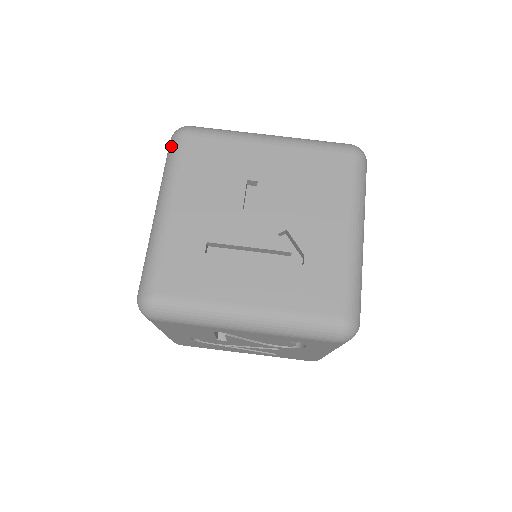
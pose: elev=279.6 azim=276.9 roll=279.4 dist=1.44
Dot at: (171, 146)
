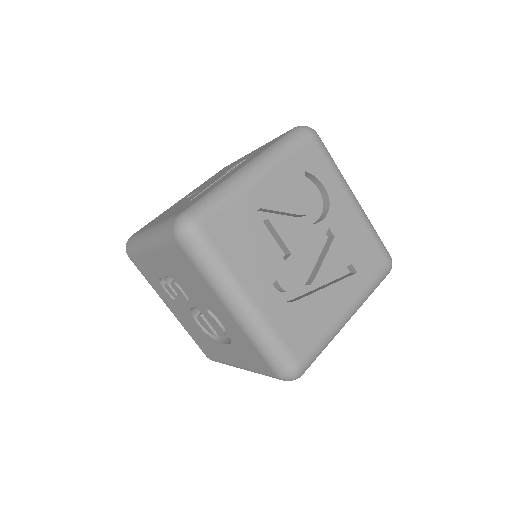
Dot at: (128, 245)
